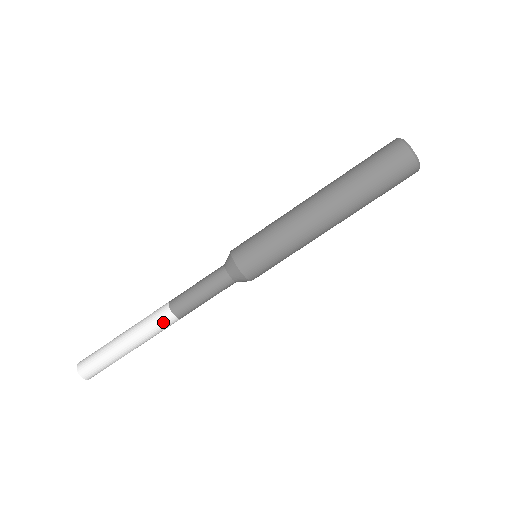
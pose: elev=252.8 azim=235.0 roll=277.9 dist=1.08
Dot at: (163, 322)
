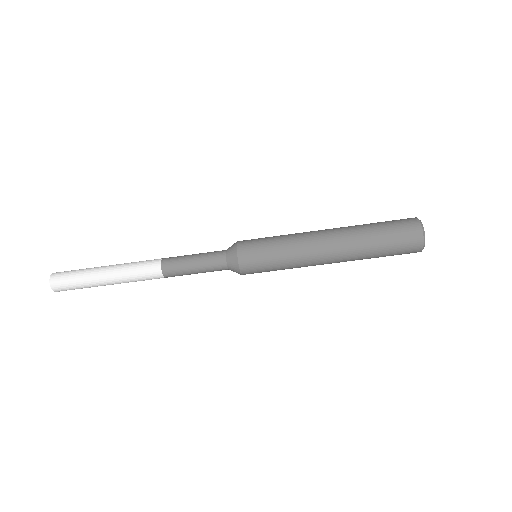
Dot at: (149, 273)
